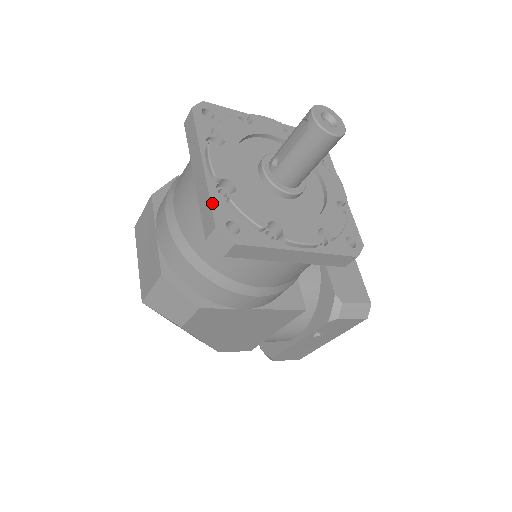
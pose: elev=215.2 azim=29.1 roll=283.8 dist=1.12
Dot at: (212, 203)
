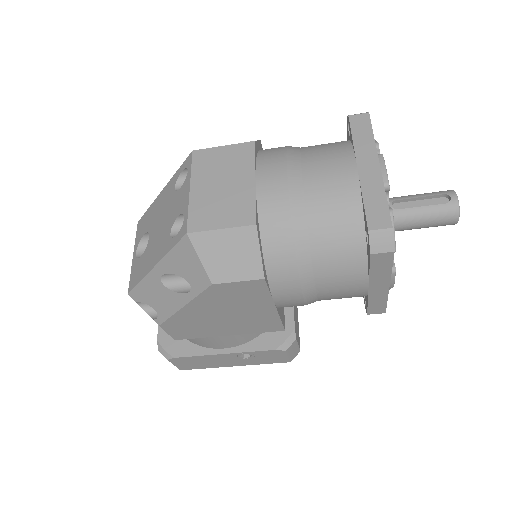
Dot at: occluded
